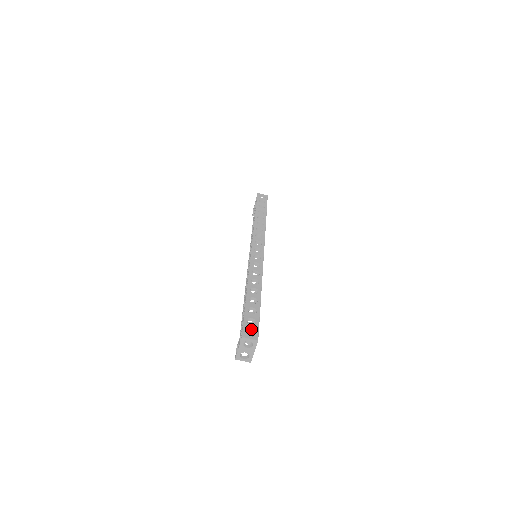
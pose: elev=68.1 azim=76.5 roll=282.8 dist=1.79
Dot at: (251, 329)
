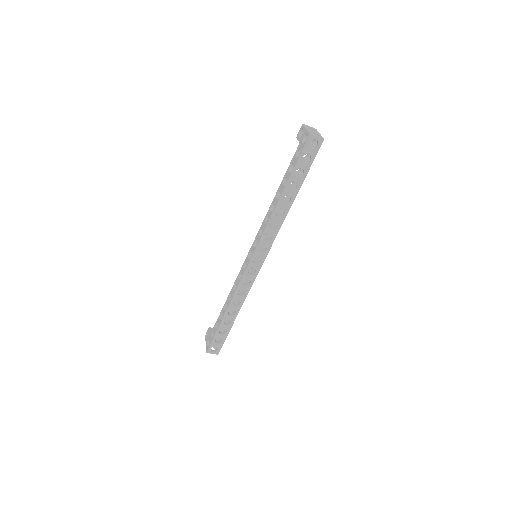
Dot at: occluded
